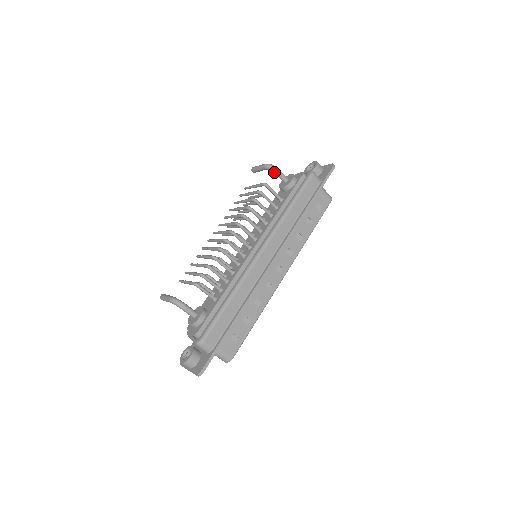
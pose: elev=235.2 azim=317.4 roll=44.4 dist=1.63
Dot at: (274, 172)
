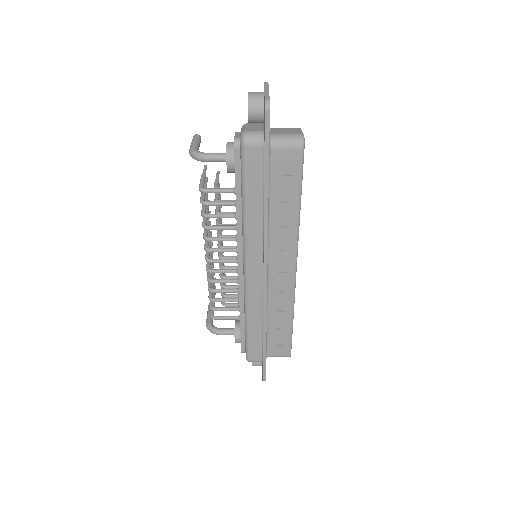
Dot at: (203, 161)
